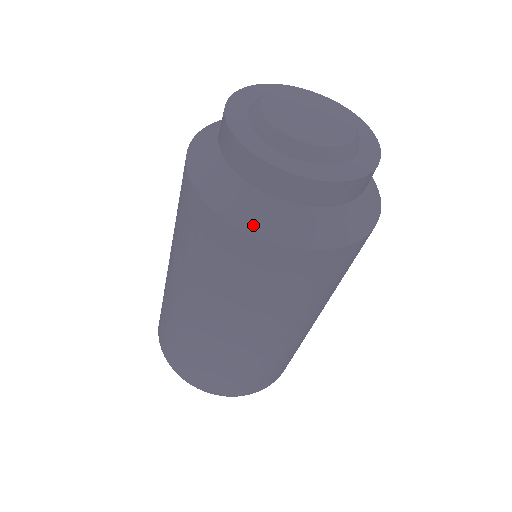
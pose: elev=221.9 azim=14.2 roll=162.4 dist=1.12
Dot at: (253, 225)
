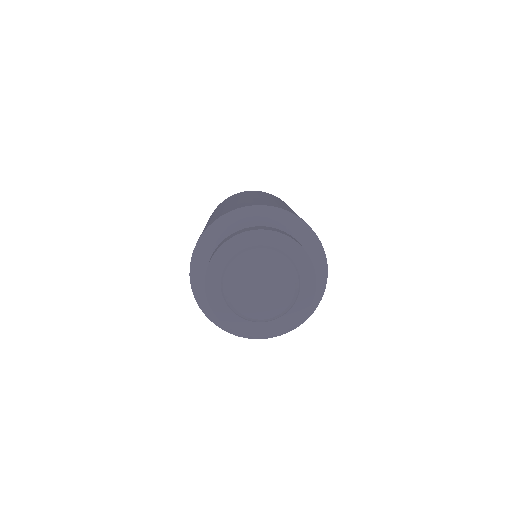
Dot at: (201, 305)
